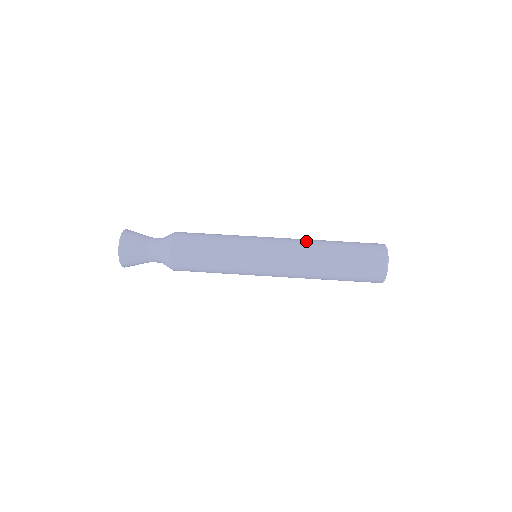
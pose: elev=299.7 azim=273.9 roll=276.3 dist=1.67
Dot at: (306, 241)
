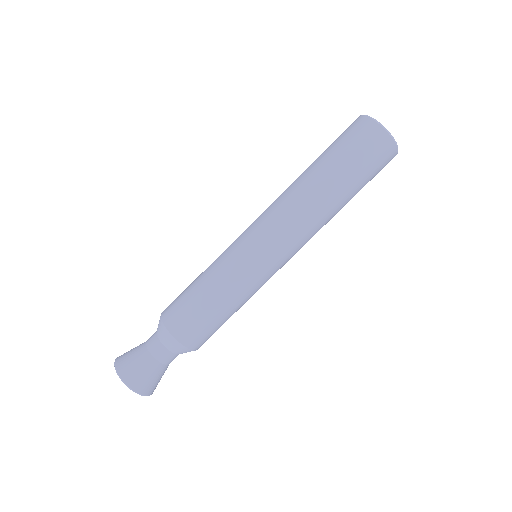
Dot at: (288, 194)
